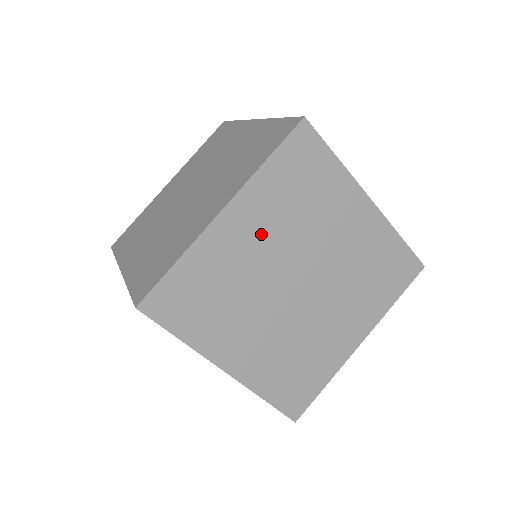
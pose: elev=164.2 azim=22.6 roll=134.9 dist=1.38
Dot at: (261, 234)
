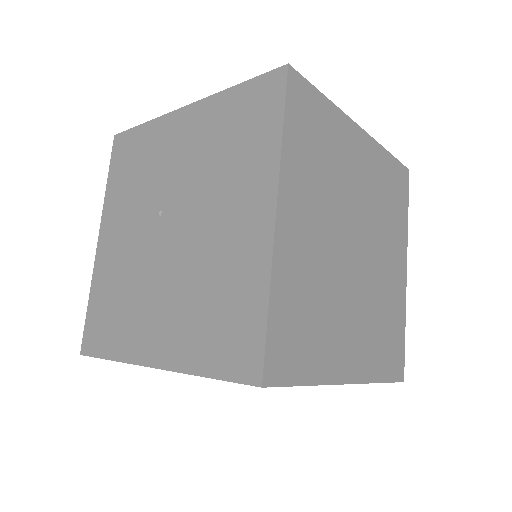
Dot at: (364, 177)
